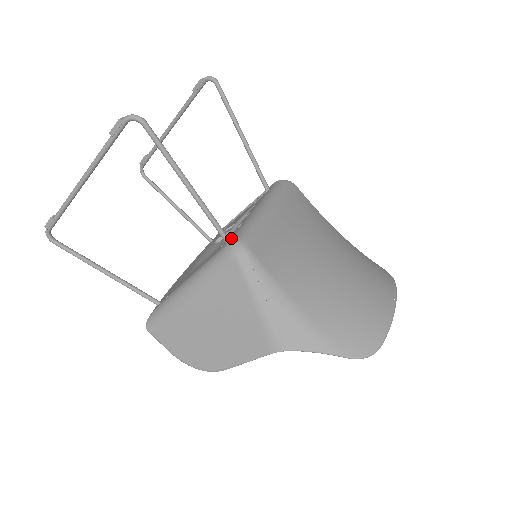
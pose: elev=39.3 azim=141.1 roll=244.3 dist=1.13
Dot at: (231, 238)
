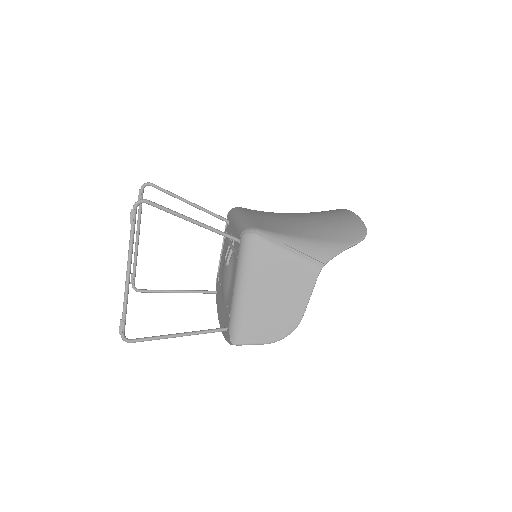
Dot at: (240, 235)
